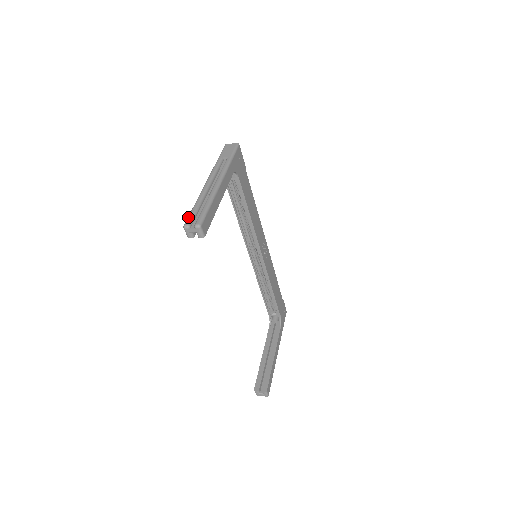
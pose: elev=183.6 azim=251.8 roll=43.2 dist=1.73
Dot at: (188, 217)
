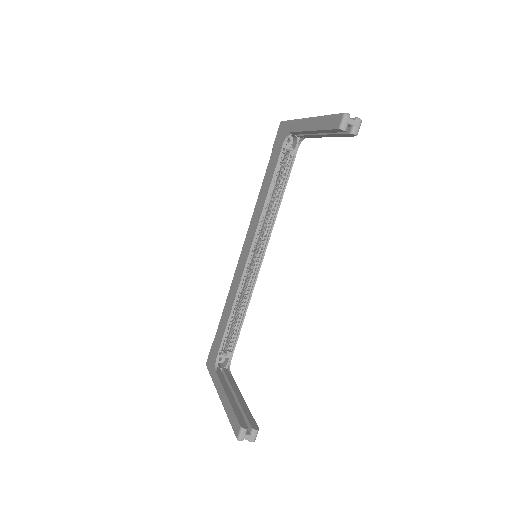
Dot at: (339, 113)
